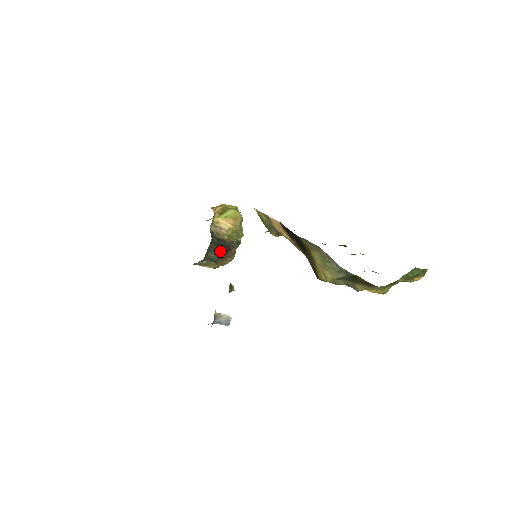
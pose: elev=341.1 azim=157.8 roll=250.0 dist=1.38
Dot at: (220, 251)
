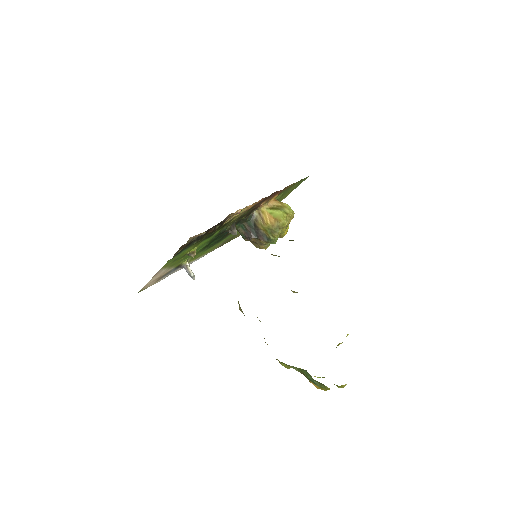
Dot at: (230, 230)
